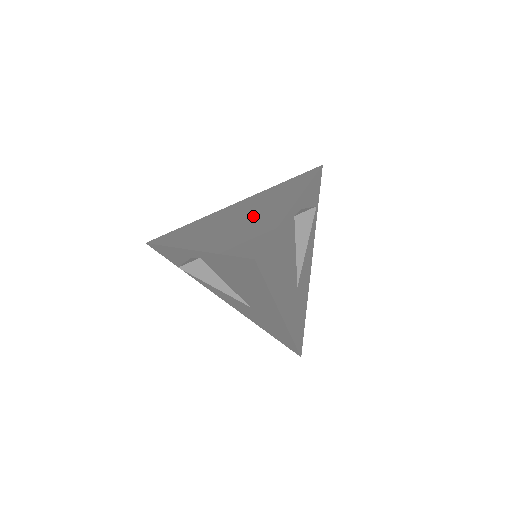
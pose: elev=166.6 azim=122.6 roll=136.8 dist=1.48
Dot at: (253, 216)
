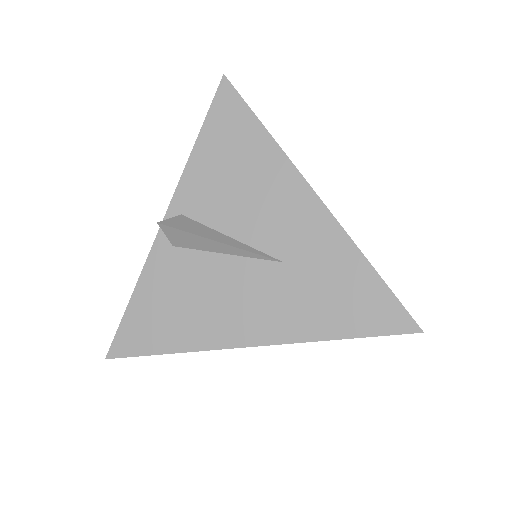
Dot at: occluded
